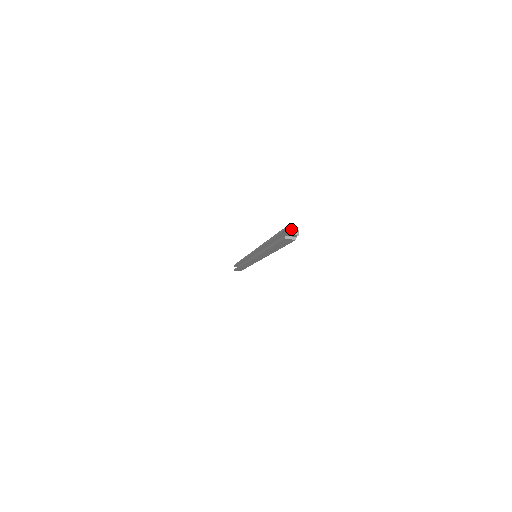
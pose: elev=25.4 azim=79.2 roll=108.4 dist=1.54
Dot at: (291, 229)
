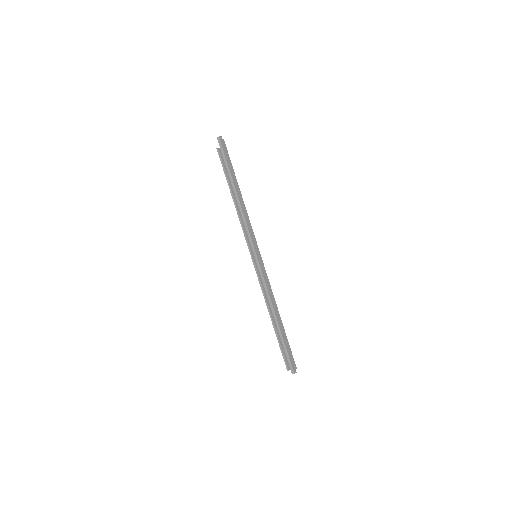
Dot at: (294, 370)
